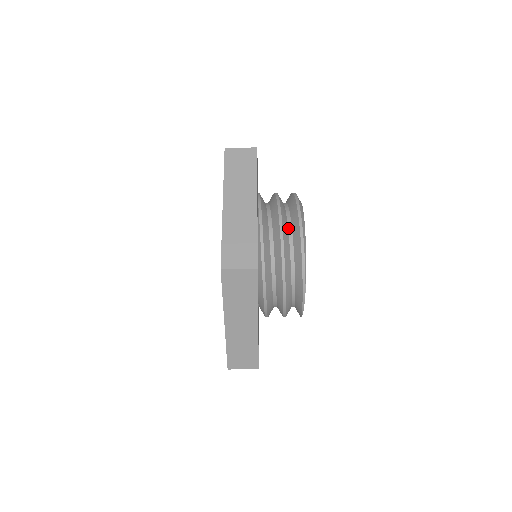
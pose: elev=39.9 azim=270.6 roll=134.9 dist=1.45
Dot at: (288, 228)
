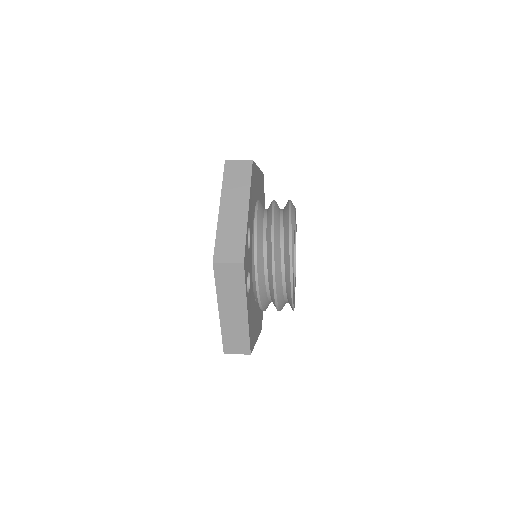
Dot at: (280, 231)
